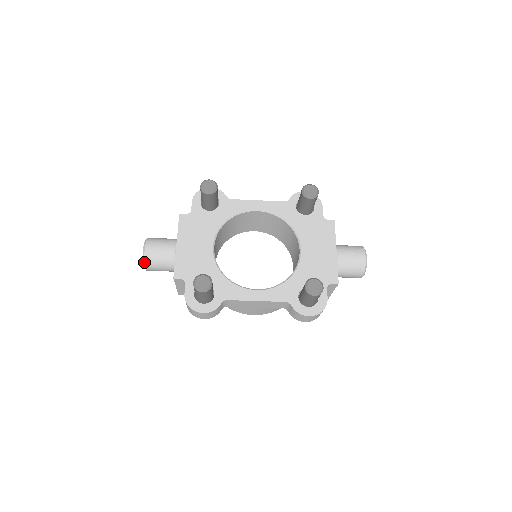
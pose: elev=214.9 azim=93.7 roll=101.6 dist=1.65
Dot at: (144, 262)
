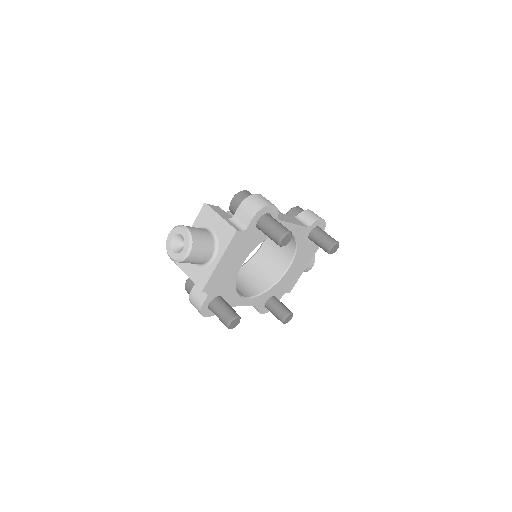
Dot at: (179, 262)
